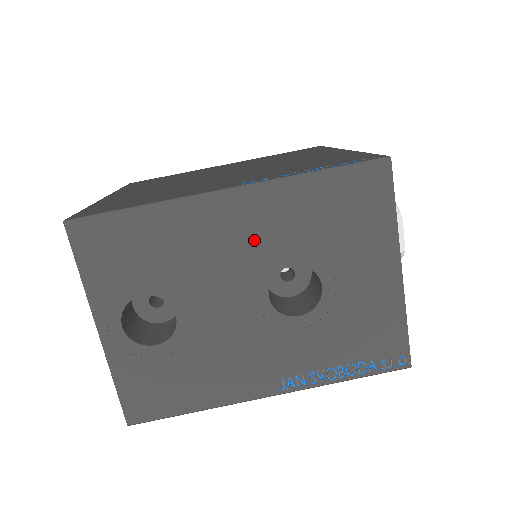
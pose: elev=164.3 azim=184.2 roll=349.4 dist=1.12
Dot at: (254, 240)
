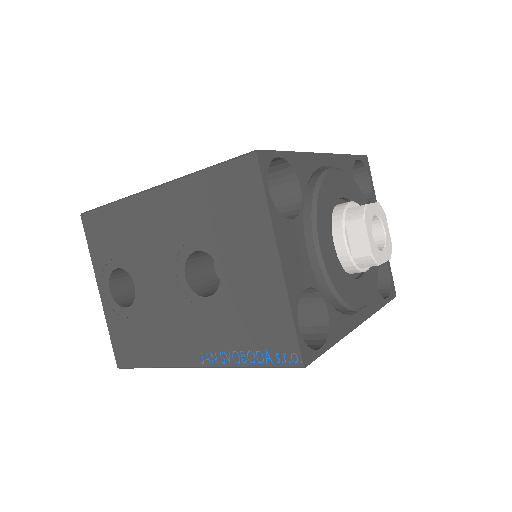
Dot at: (171, 228)
